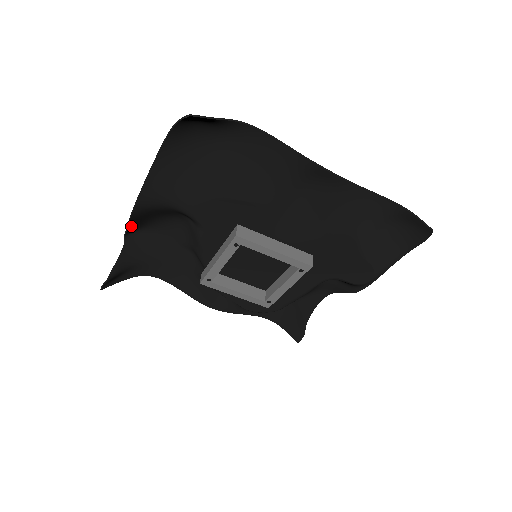
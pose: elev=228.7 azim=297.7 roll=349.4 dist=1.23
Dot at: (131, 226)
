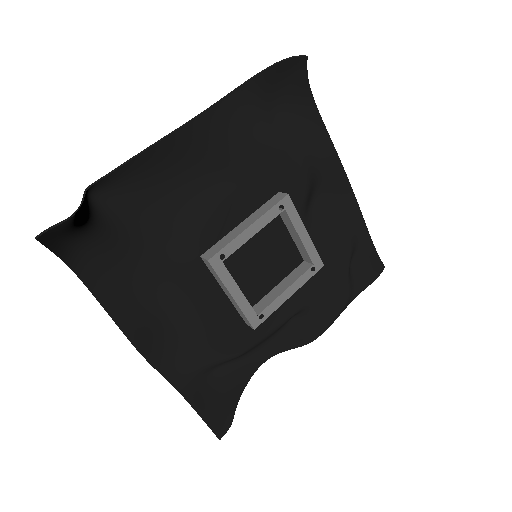
Dot at: (120, 170)
